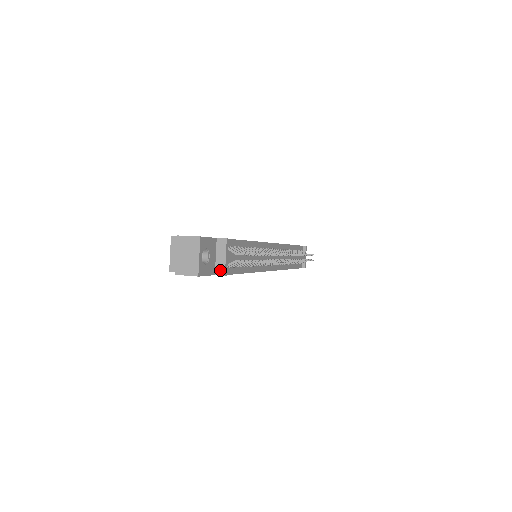
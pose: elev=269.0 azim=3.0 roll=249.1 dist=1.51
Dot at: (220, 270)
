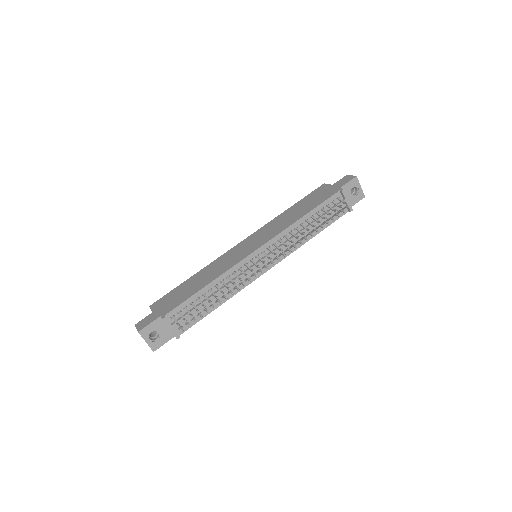
Dot at: (174, 335)
